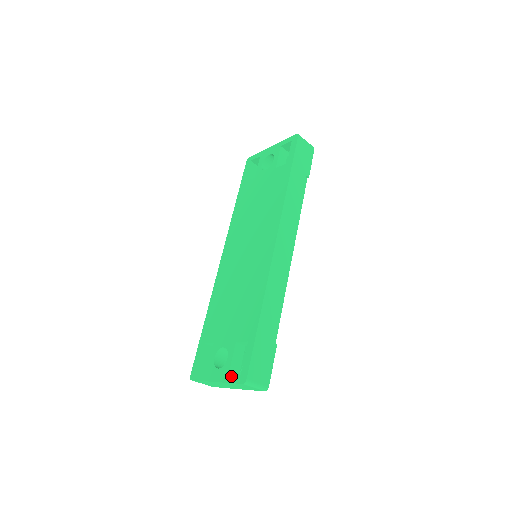
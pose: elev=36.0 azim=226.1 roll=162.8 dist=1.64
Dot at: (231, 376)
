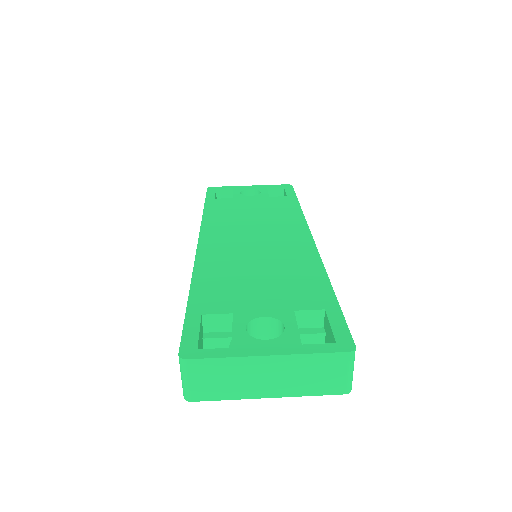
Dot at: (312, 345)
